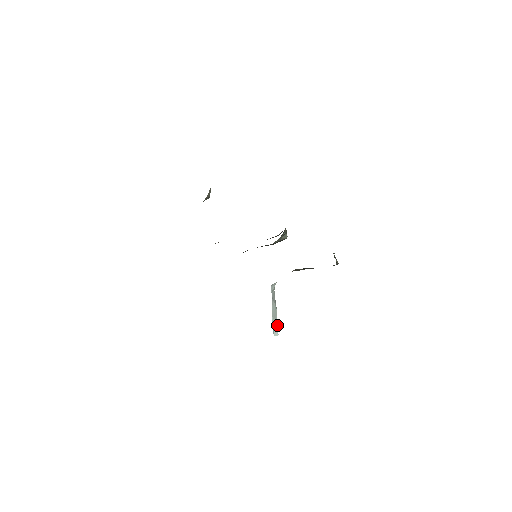
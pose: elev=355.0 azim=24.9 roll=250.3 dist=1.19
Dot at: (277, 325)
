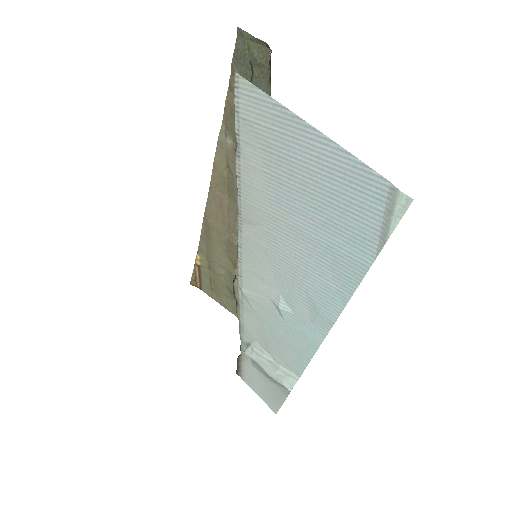
Dot at: (287, 373)
